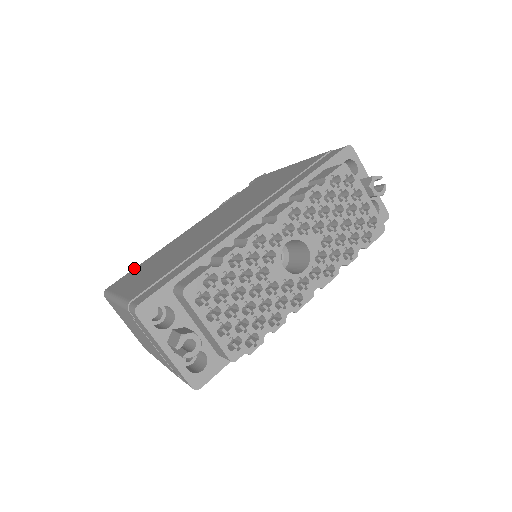
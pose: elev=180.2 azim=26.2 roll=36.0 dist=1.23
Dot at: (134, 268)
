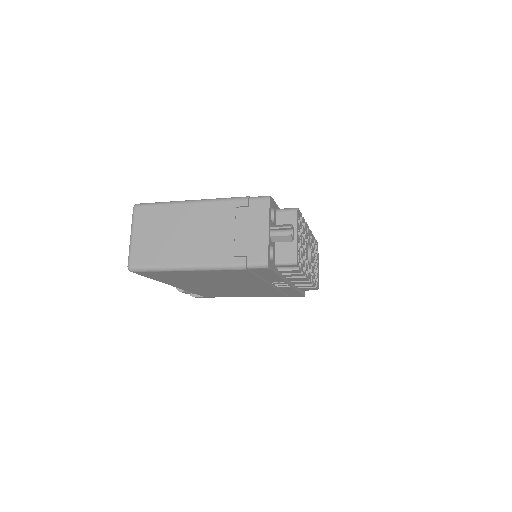
Dot at: occluded
